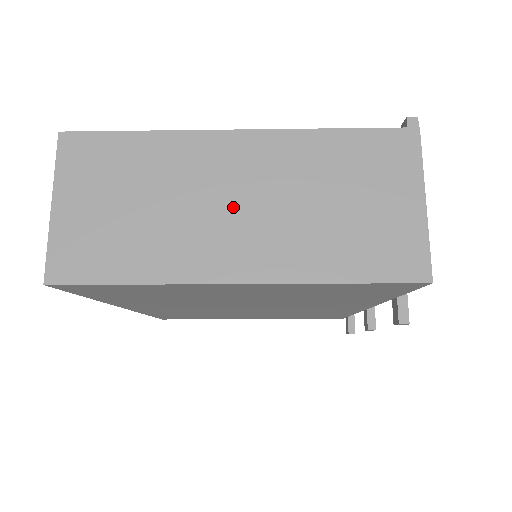
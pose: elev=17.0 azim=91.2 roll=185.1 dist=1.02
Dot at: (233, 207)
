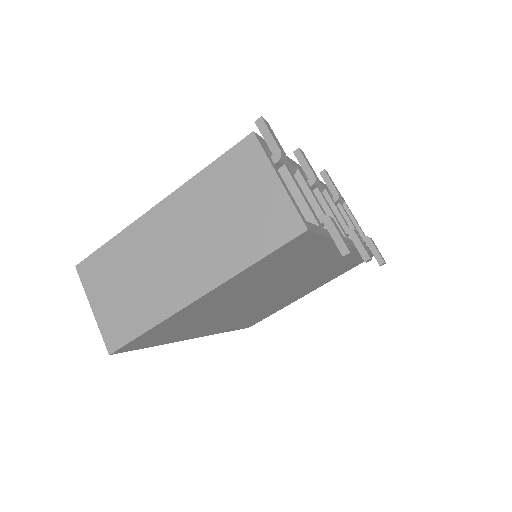
Dot at: (175, 254)
